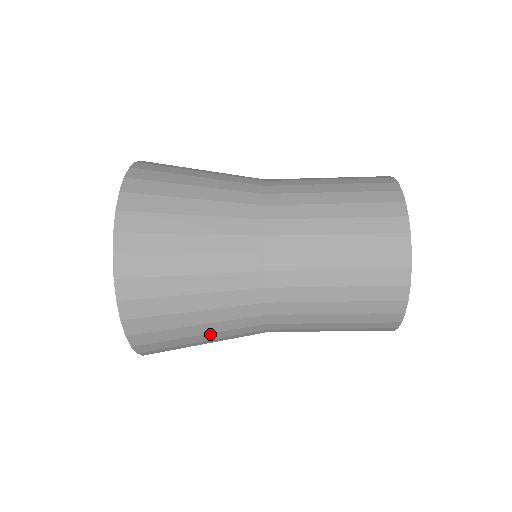
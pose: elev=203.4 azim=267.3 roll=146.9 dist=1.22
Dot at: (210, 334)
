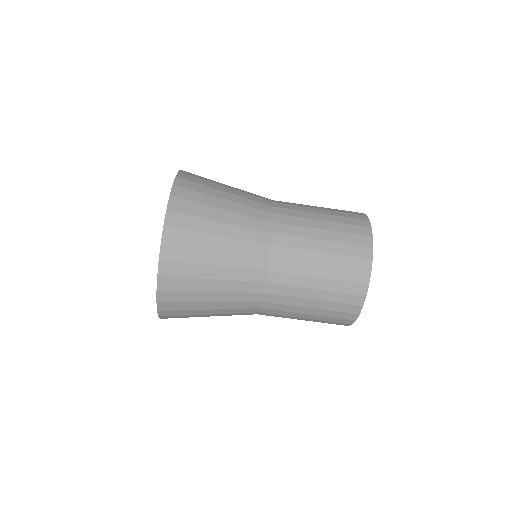
Dot at: (220, 281)
